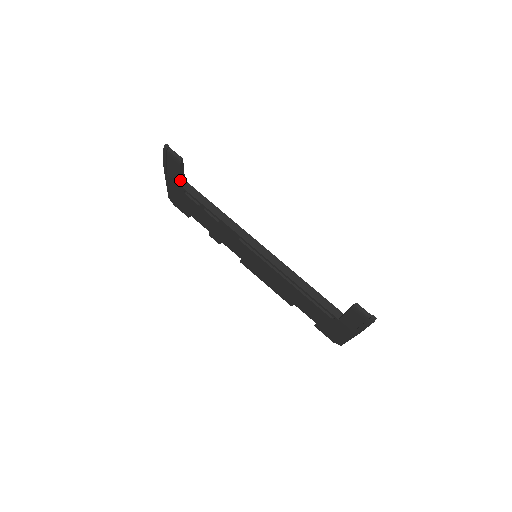
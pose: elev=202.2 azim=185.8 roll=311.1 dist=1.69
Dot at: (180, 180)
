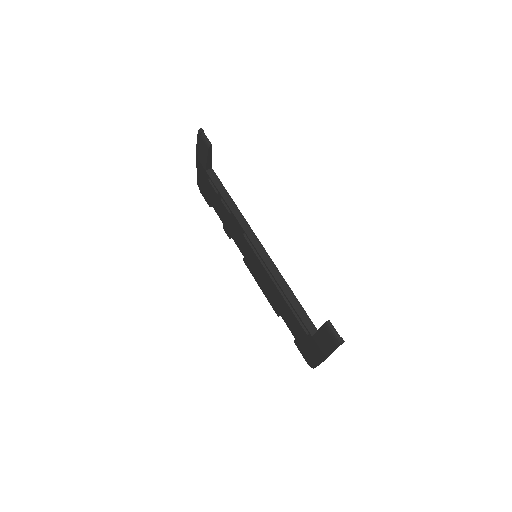
Dot at: (207, 166)
